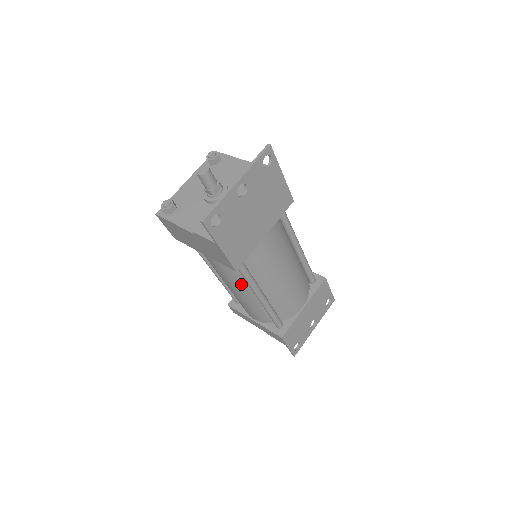
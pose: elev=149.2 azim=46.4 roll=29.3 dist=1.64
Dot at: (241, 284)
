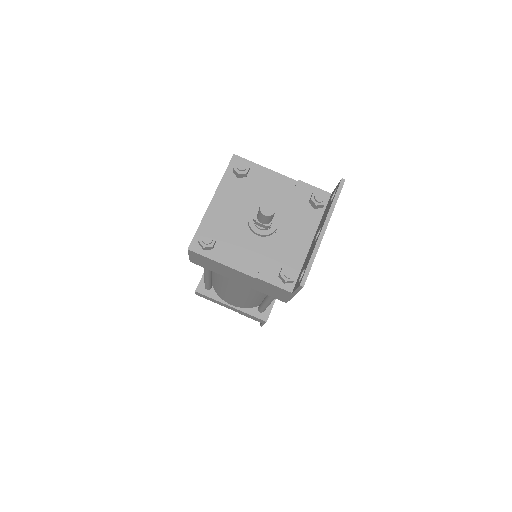
Dot at: (256, 294)
